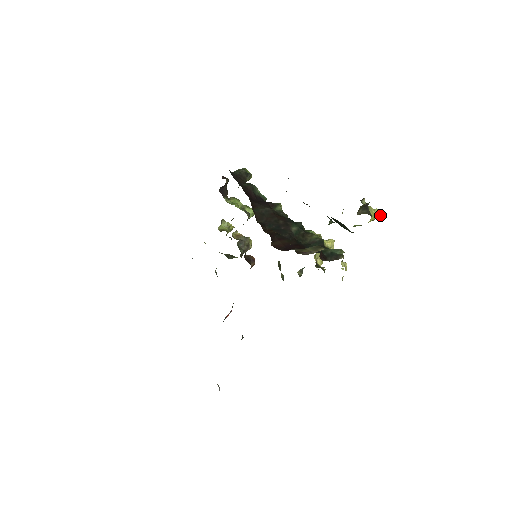
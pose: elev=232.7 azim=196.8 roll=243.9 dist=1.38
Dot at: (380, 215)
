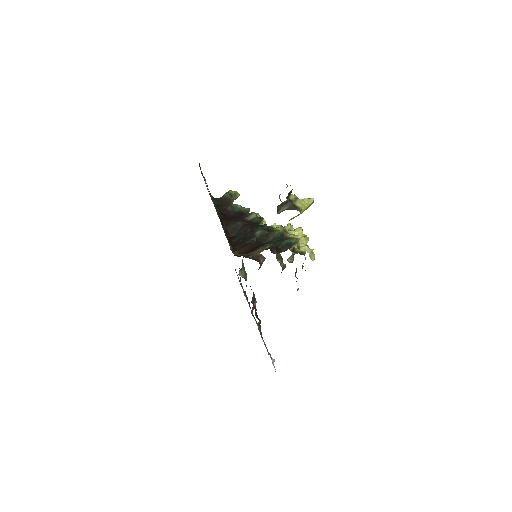
Dot at: (311, 202)
